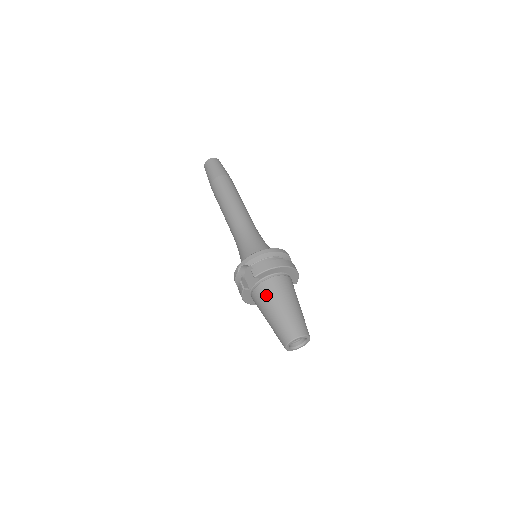
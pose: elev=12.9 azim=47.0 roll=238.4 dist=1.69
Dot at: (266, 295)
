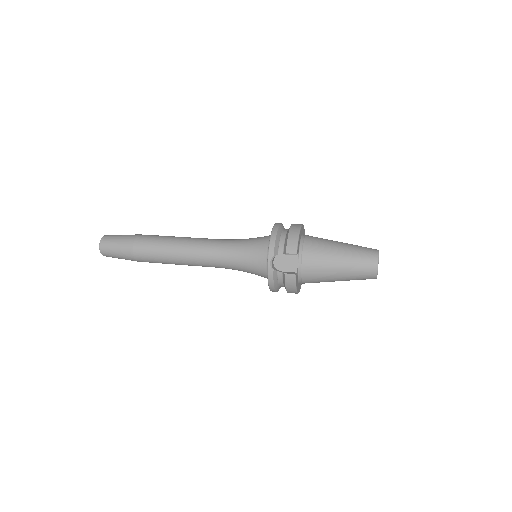
Dot at: (318, 258)
